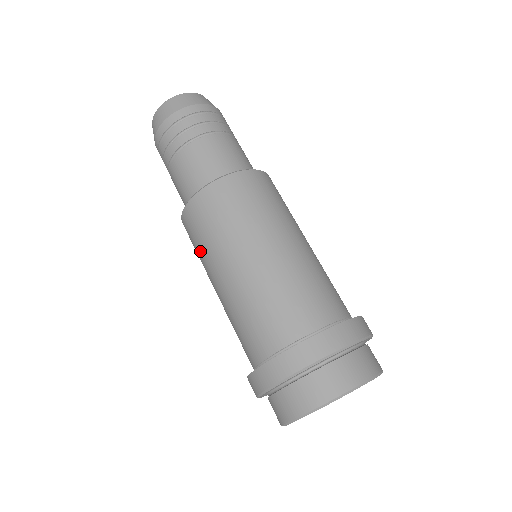
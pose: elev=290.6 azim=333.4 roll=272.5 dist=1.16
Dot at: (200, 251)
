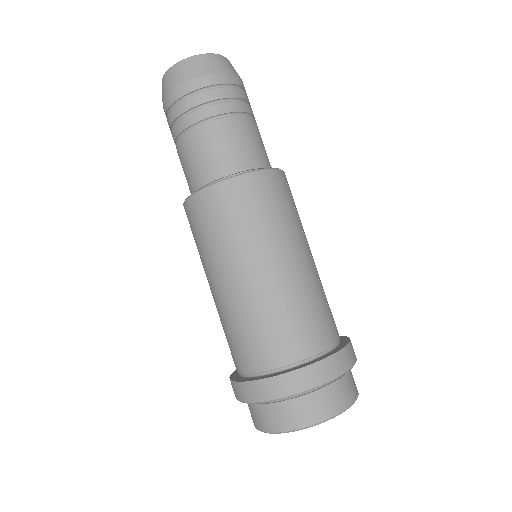
Dot at: (228, 234)
